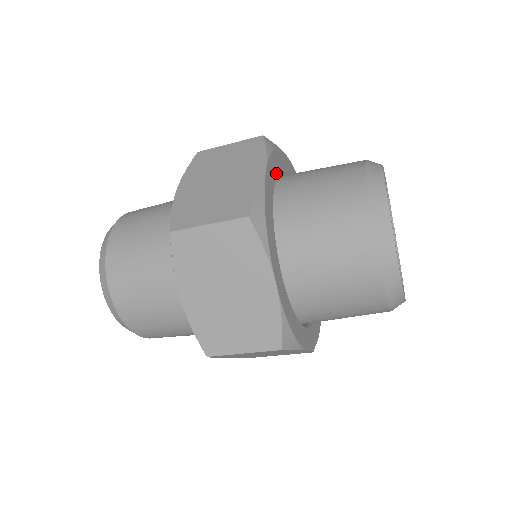
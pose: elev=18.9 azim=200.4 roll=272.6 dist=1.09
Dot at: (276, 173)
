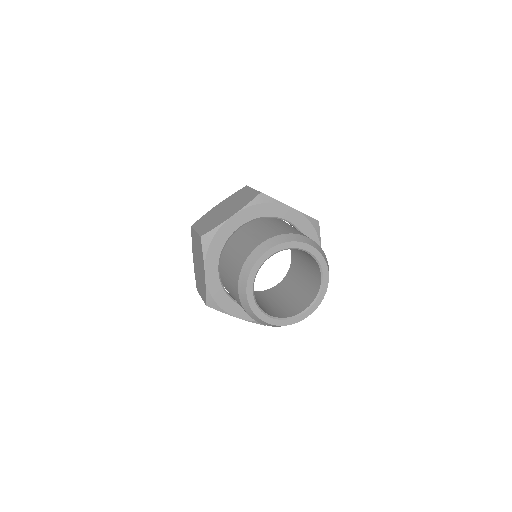
Dot at: (253, 217)
